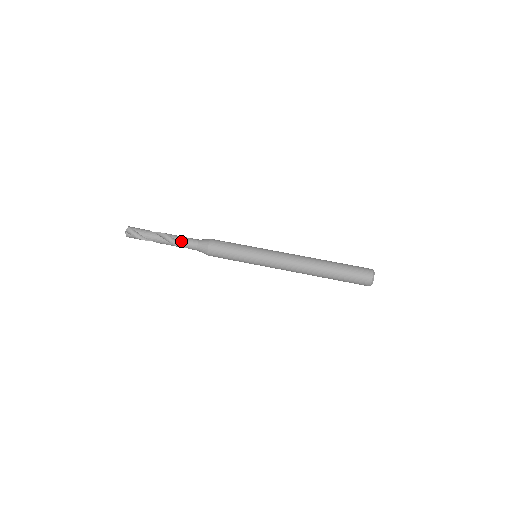
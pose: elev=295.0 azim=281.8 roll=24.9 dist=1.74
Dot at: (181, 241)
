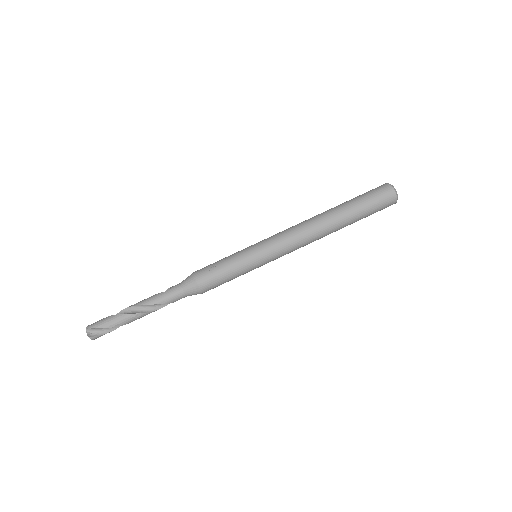
Dot at: (162, 301)
